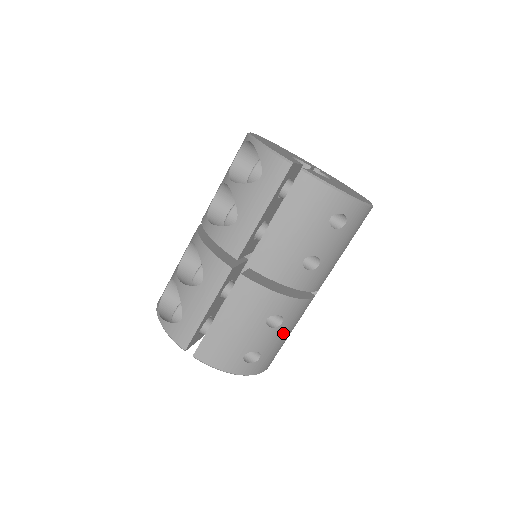
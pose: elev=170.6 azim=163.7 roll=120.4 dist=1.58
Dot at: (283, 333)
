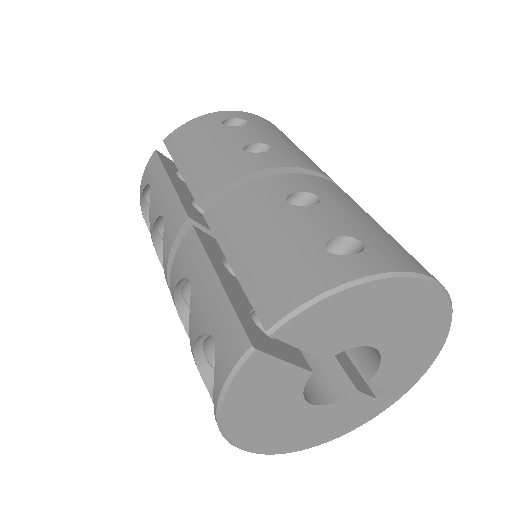
Dot at: (349, 212)
